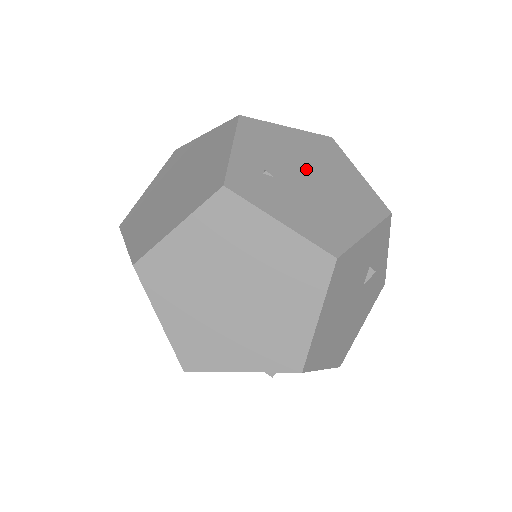
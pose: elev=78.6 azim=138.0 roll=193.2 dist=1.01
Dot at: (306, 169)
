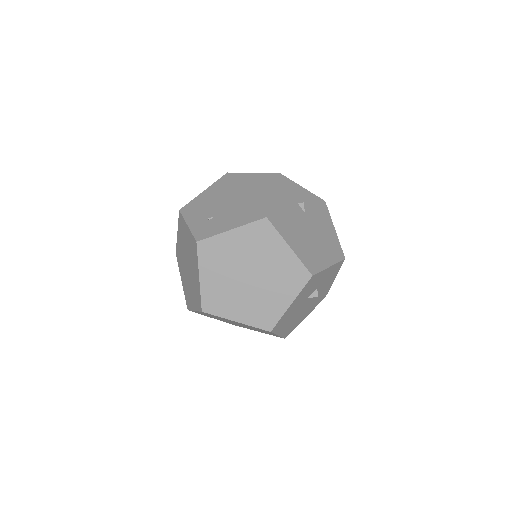
Dot at: (226, 199)
